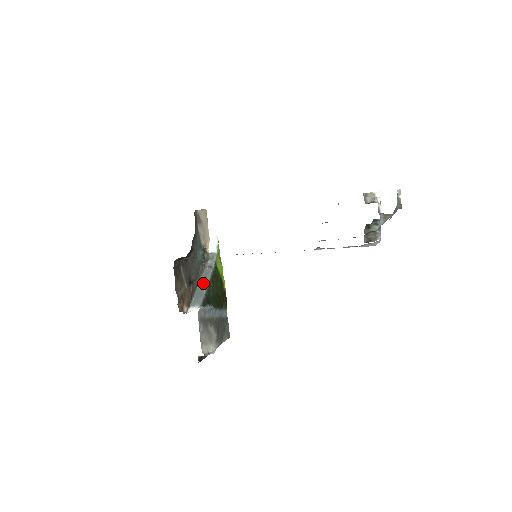
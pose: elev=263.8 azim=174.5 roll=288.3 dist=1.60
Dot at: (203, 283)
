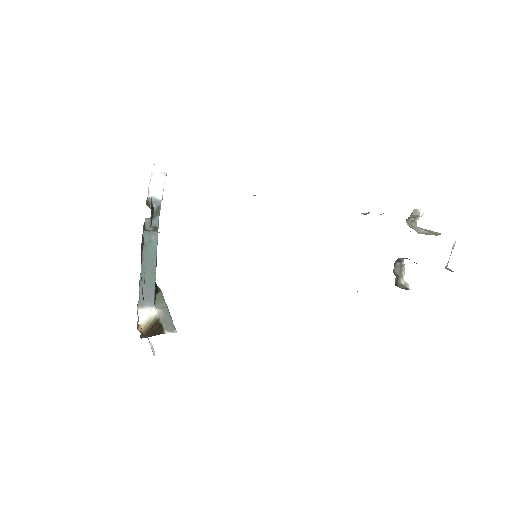
Dot at: (149, 263)
